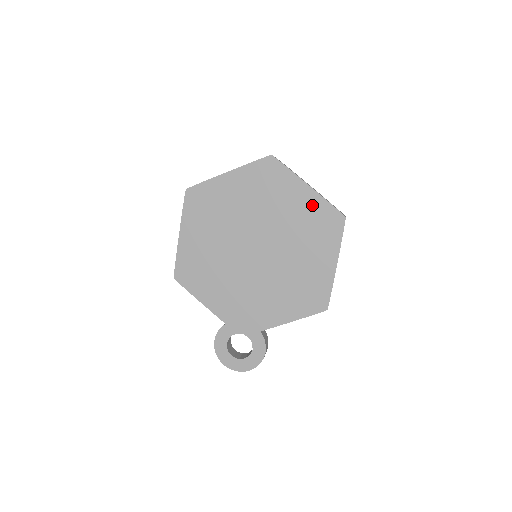
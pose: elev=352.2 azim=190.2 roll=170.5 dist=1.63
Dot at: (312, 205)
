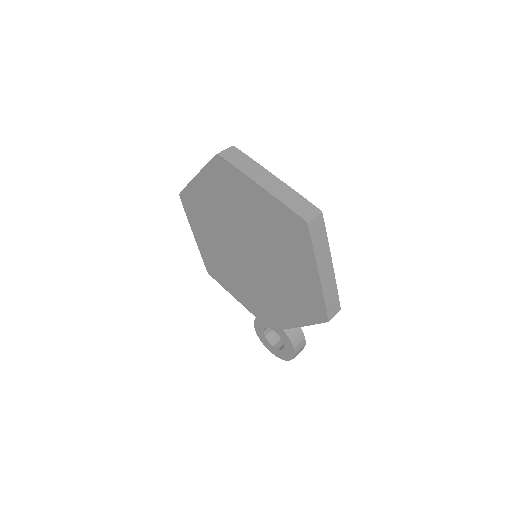
Dot at: (272, 209)
